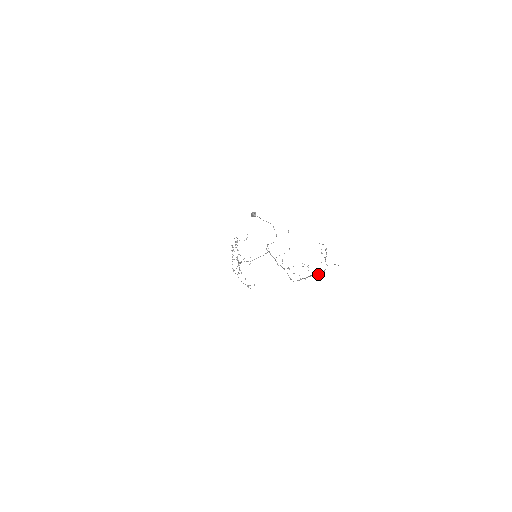
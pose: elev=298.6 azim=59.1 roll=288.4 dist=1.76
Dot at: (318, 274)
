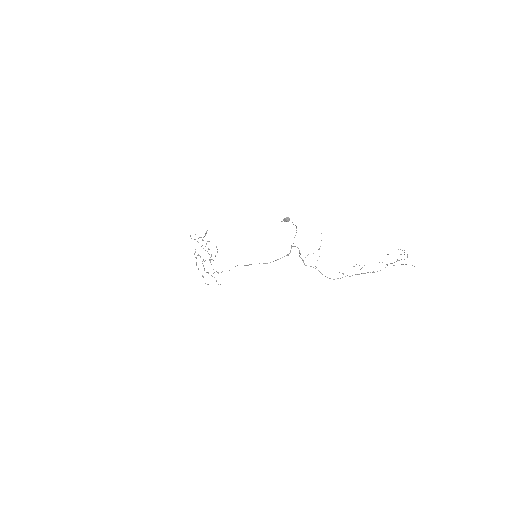
Dot at: (373, 272)
